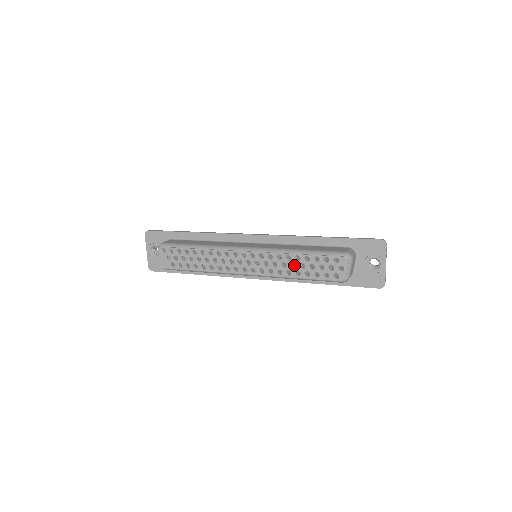
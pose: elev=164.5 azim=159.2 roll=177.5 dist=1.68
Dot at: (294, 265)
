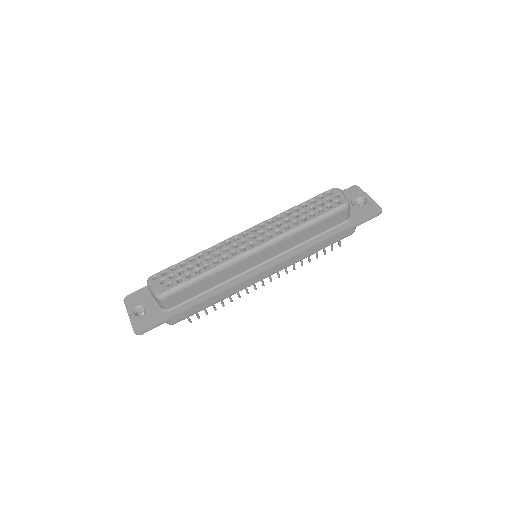
Dot at: occluded
